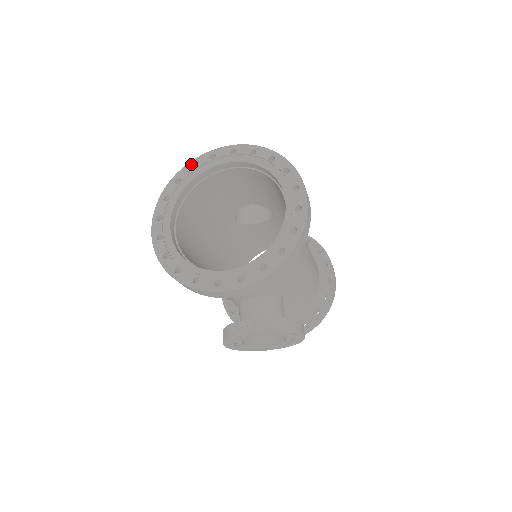
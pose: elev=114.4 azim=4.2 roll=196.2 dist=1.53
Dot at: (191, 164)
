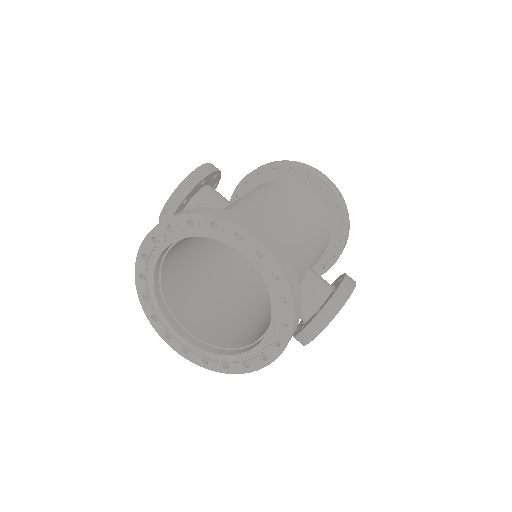
Dot at: (138, 277)
